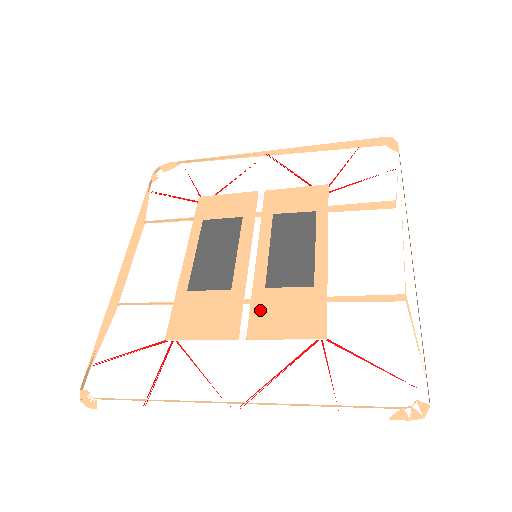
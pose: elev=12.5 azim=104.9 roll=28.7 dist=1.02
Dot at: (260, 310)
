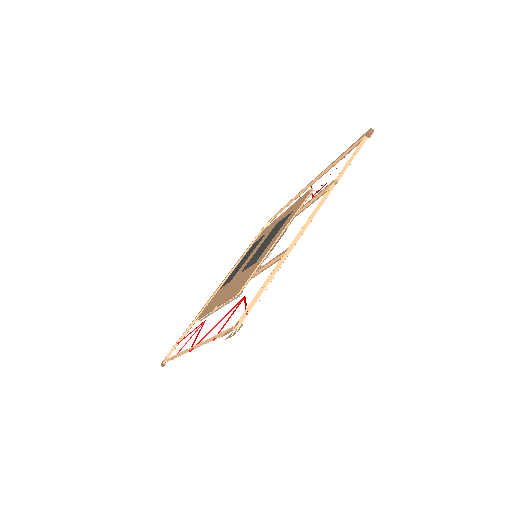
Dot at: (230, 288)
